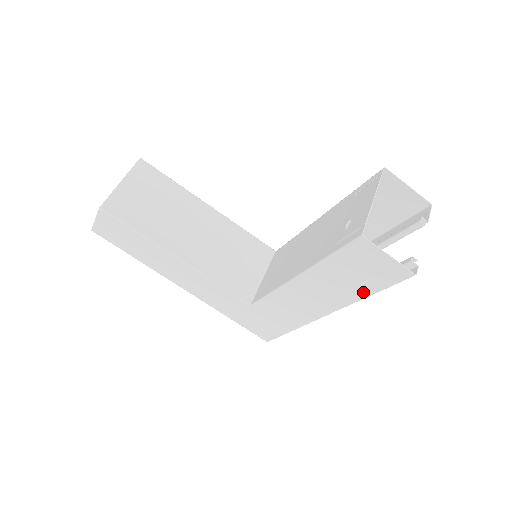
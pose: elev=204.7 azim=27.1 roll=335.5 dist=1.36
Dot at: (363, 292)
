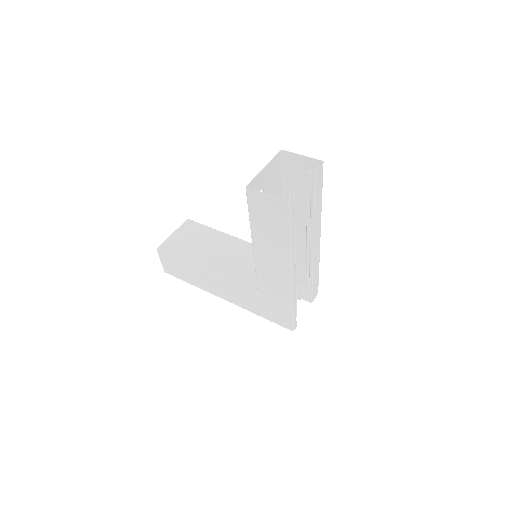
Dot at: (285, 237)
